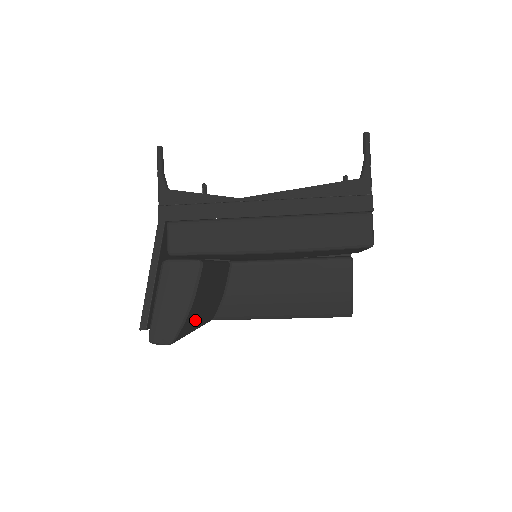
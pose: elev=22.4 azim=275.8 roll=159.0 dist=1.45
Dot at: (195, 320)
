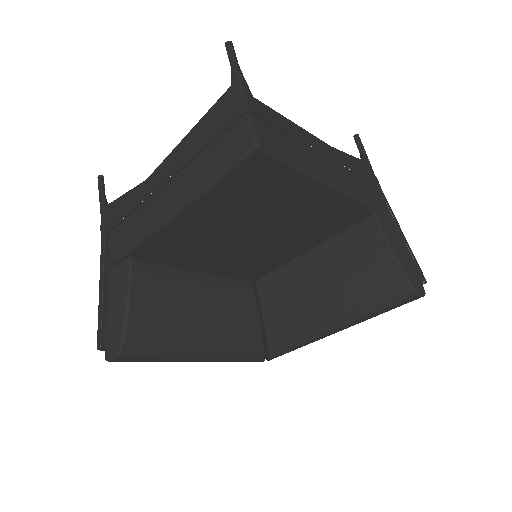
Dot at: (174, 335)
